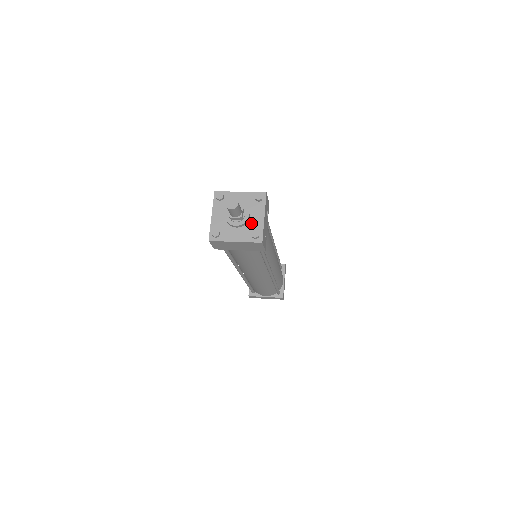
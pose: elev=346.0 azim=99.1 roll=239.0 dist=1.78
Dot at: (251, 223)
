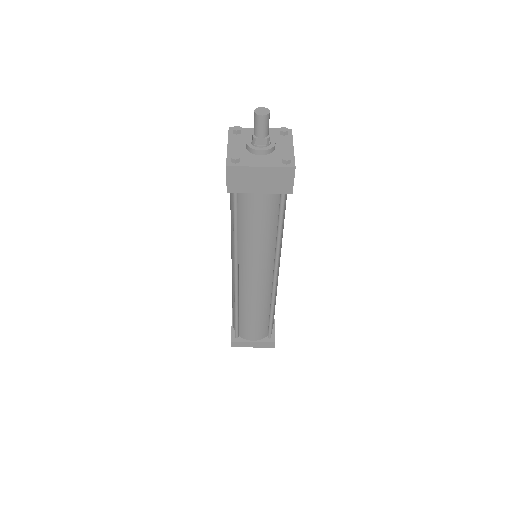
Dot at: (278, 152)
